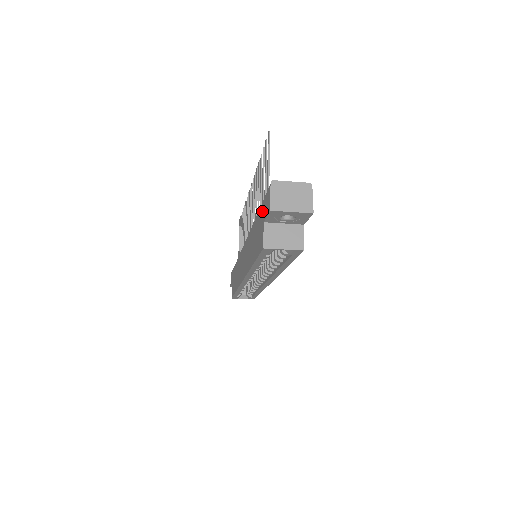
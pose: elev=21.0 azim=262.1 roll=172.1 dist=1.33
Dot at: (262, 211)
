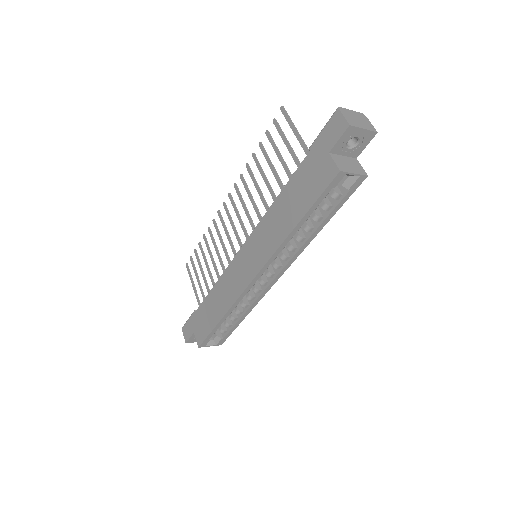
Dot at: (318, 150)
